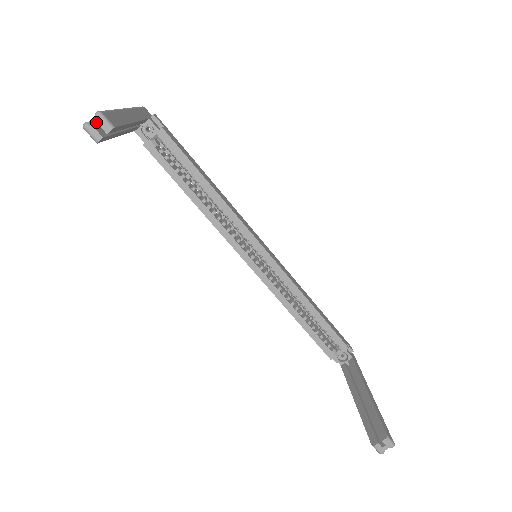
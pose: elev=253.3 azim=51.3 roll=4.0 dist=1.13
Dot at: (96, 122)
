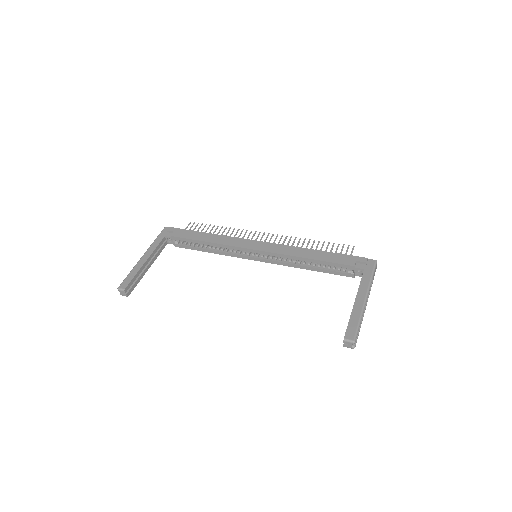
Dot at: (120, 292)
